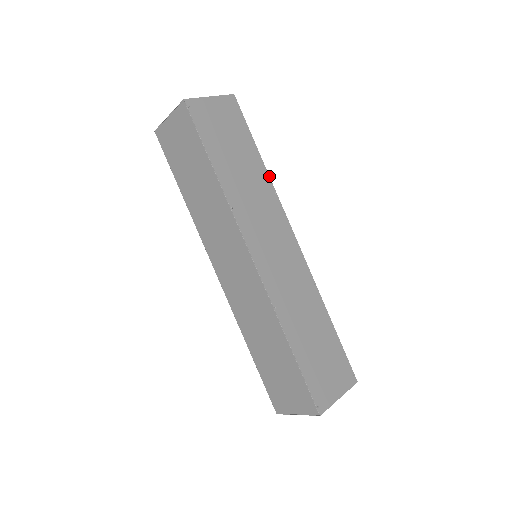
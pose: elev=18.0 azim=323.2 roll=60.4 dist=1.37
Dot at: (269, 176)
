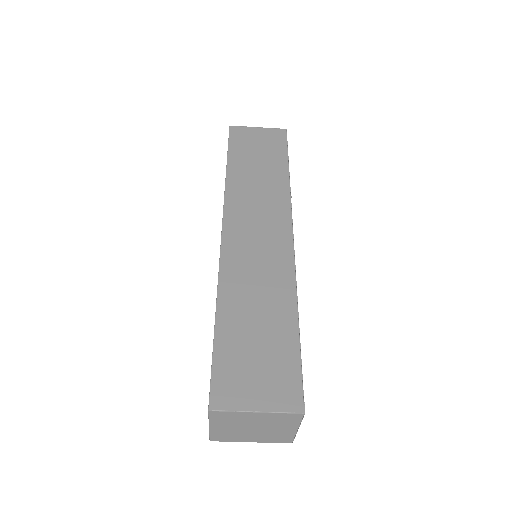
Dot at: occluded
